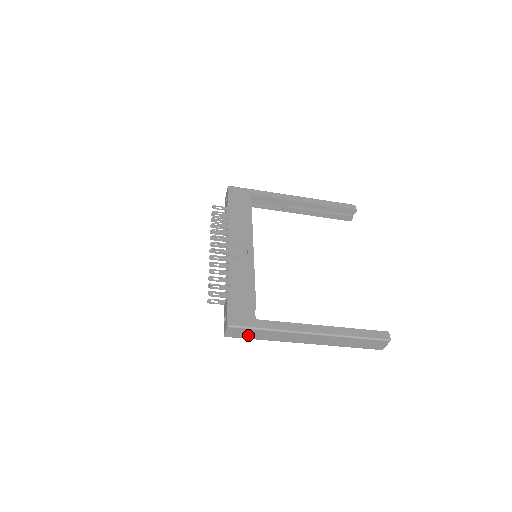
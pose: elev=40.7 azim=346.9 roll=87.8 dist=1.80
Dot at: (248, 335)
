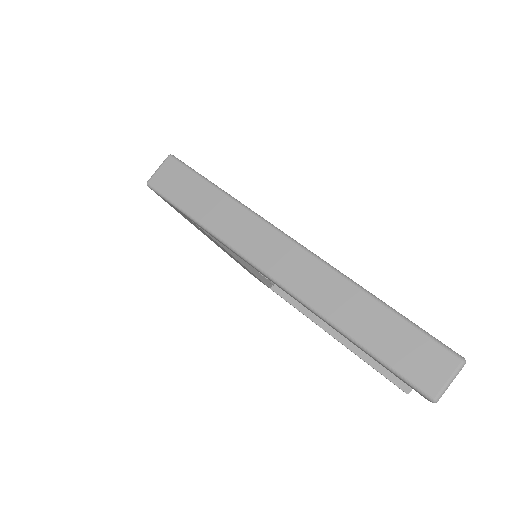
Dot at: (184, 194)
